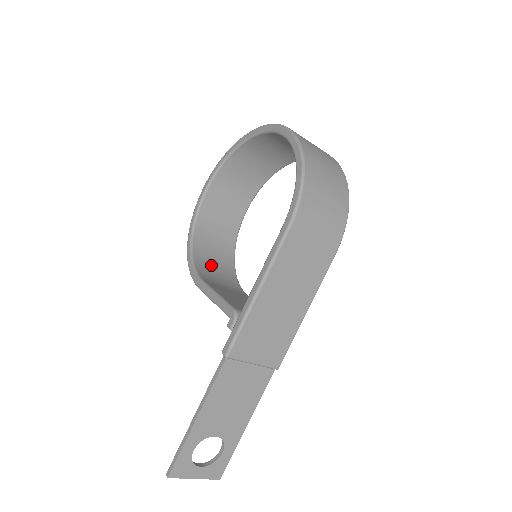
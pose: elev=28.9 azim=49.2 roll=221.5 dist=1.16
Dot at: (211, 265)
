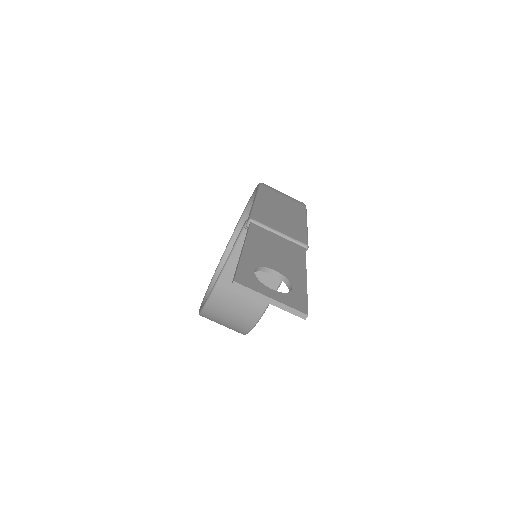
Dot at: occluded
